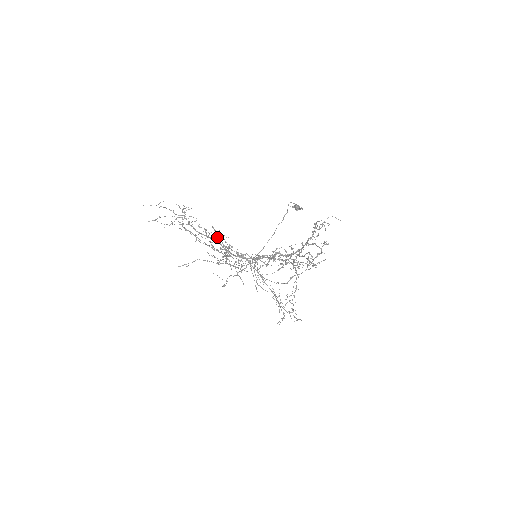
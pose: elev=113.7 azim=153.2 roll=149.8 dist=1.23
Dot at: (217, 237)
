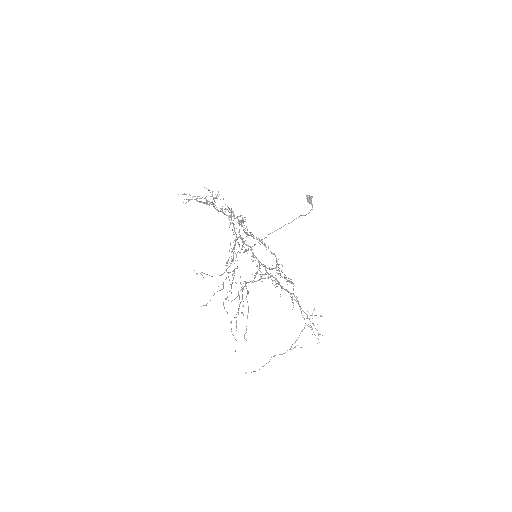
Dot at: occluded
